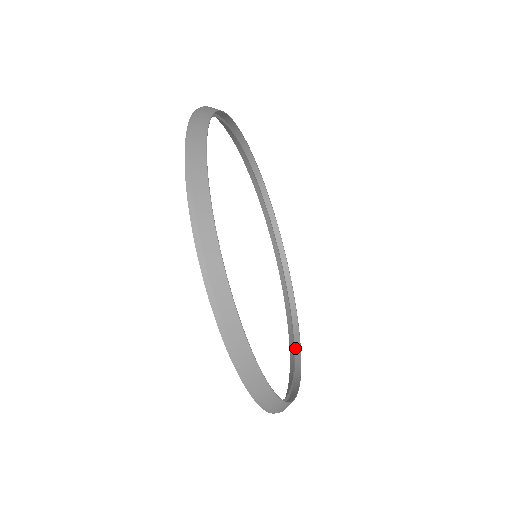
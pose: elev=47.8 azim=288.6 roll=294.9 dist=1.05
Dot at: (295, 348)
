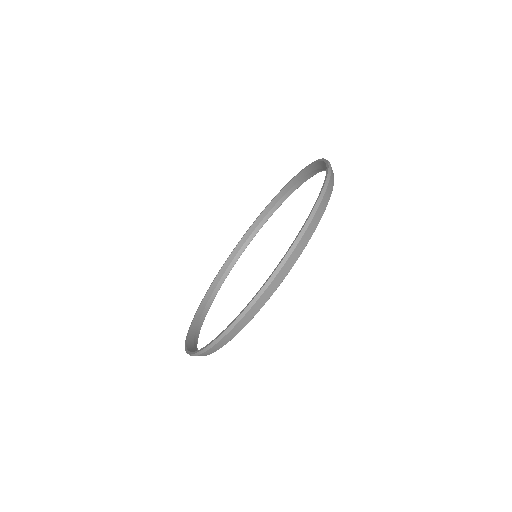
Dot at: (198, 324)
